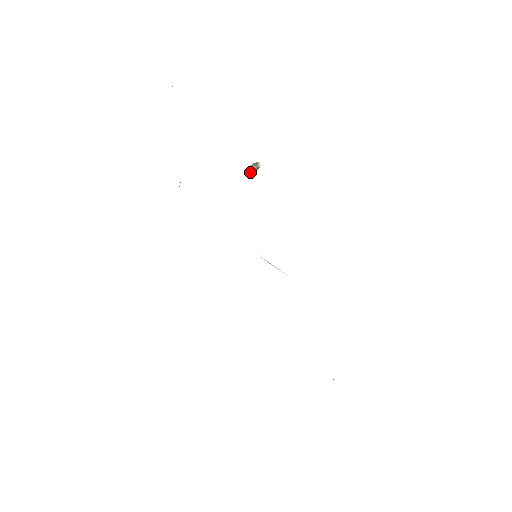
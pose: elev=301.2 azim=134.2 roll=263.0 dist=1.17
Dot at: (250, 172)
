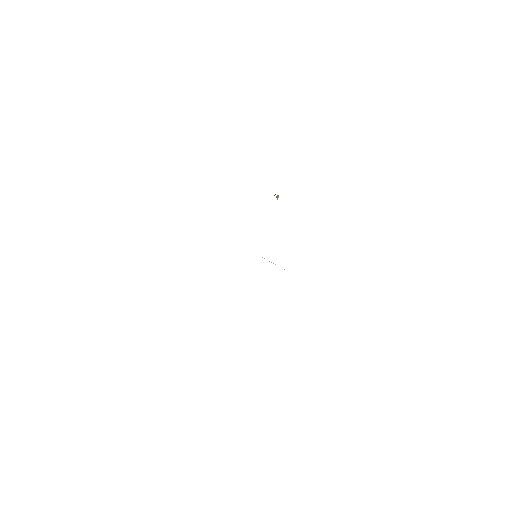
Dot at: occluded
